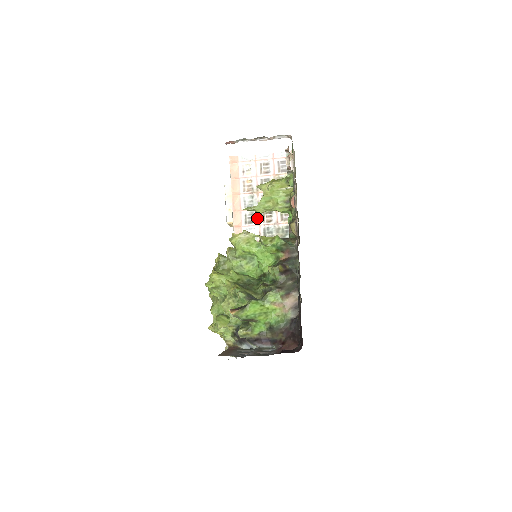
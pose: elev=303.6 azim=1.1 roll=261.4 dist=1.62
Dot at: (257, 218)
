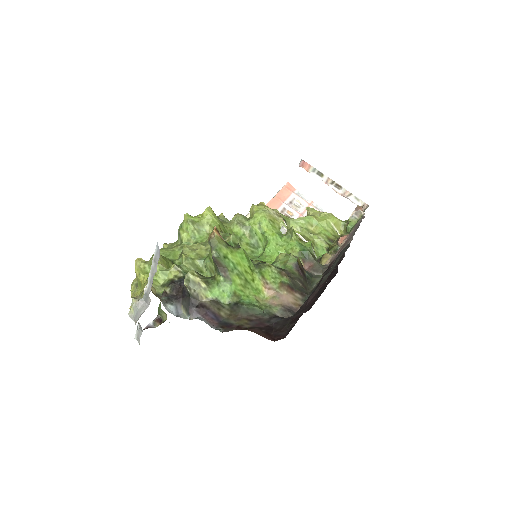
Dot at: occluded
